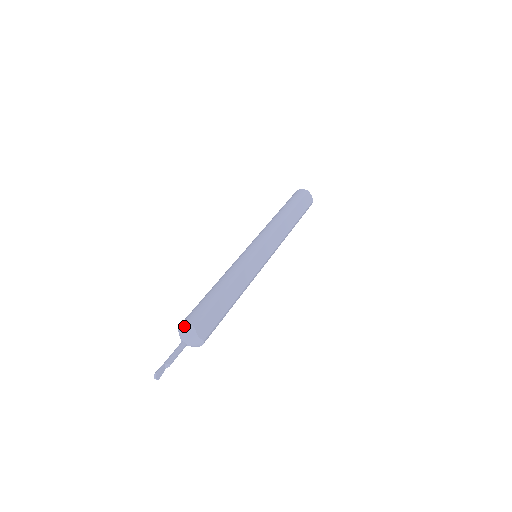
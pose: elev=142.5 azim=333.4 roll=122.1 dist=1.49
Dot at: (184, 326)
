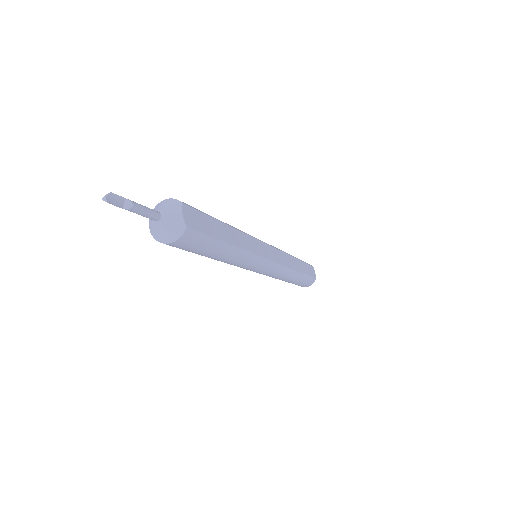
Dot at: (166, 200)
